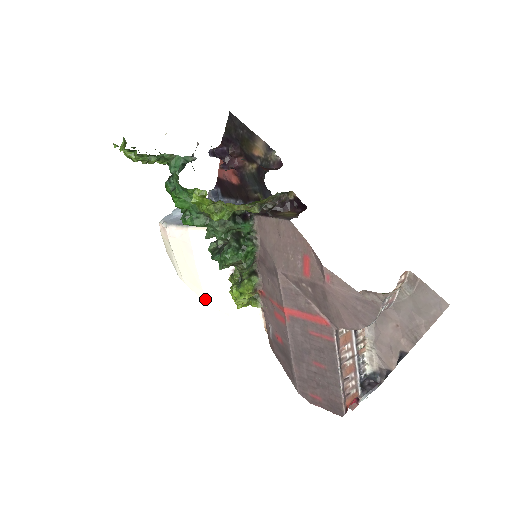
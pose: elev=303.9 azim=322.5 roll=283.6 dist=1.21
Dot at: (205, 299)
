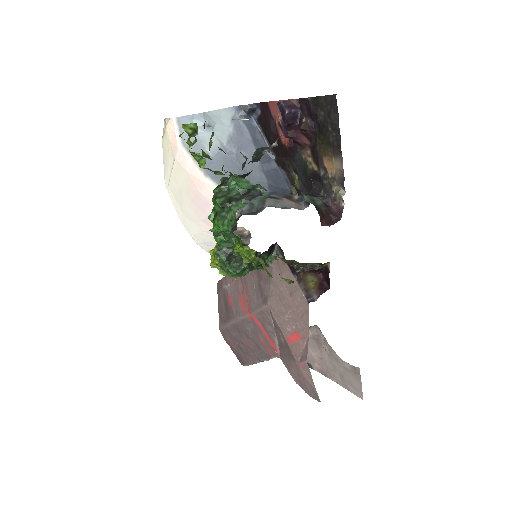
Dot at: (181, 219)
